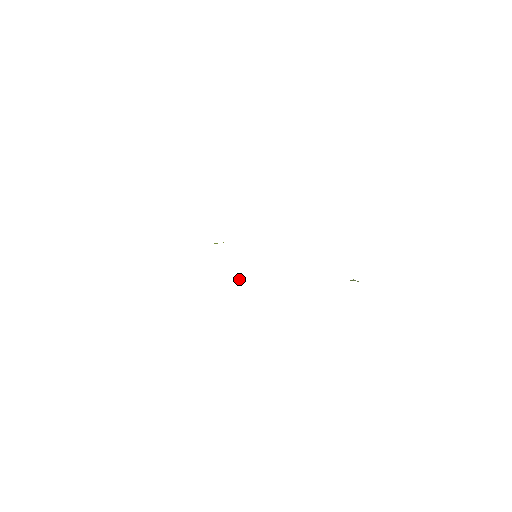
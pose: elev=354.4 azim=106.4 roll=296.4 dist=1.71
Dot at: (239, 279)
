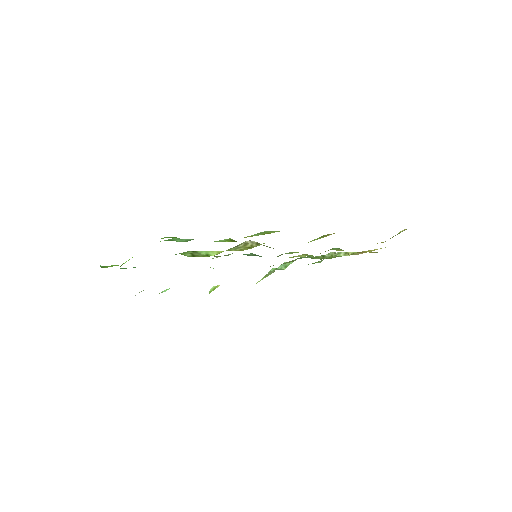
Dot at: occluded
